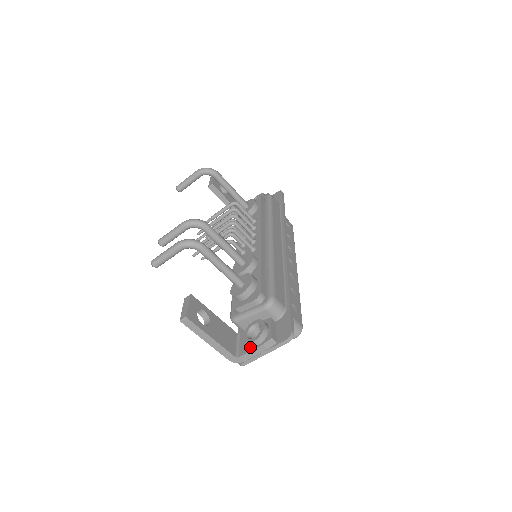
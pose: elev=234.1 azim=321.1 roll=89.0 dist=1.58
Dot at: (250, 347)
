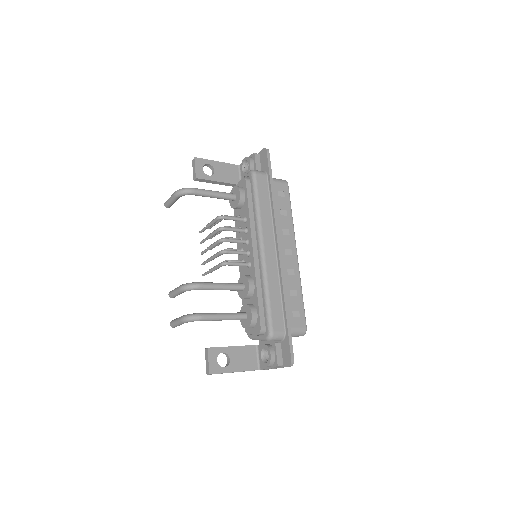
Dot at: occluded
